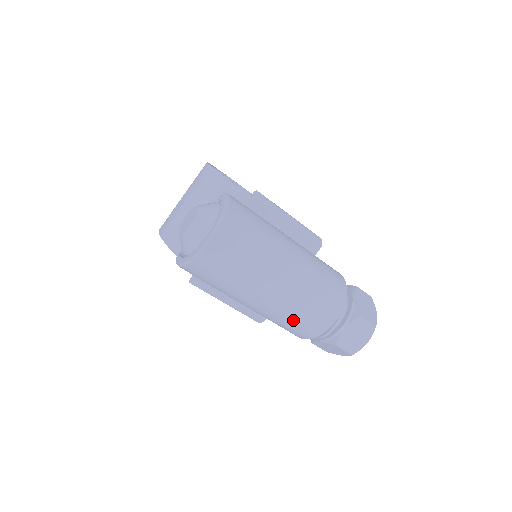
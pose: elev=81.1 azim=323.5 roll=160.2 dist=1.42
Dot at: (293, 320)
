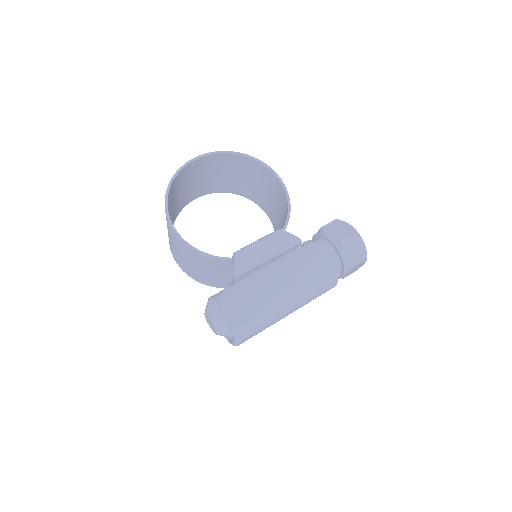
Dot at: occluded
